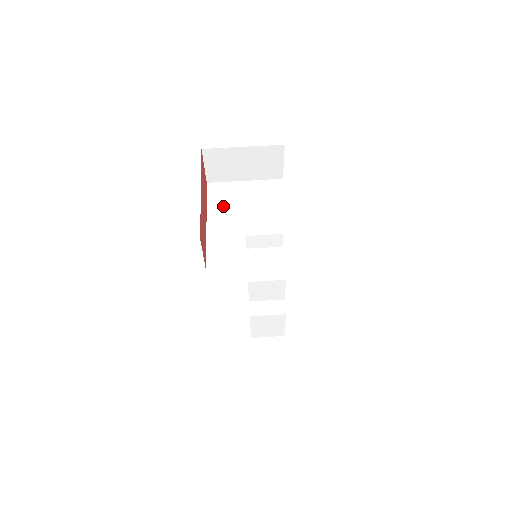
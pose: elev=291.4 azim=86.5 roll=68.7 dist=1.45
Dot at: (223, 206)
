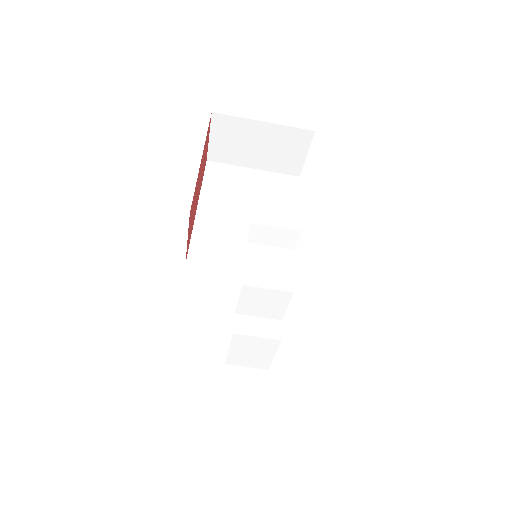
Dot at: (222, 191)
